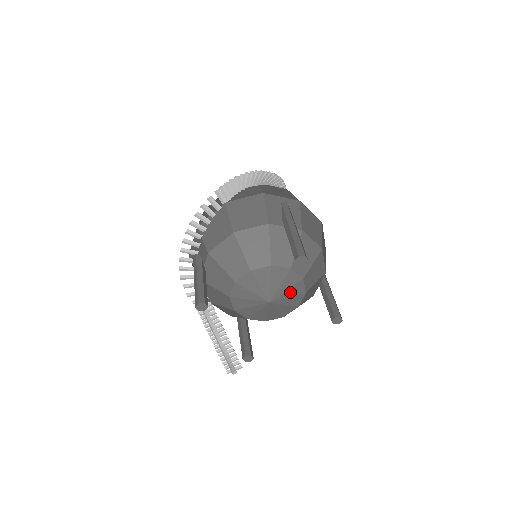
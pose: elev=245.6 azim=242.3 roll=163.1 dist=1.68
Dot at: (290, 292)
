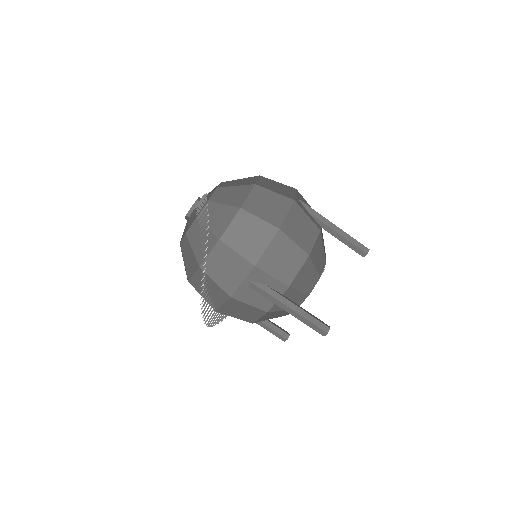
Dot at: occluded
